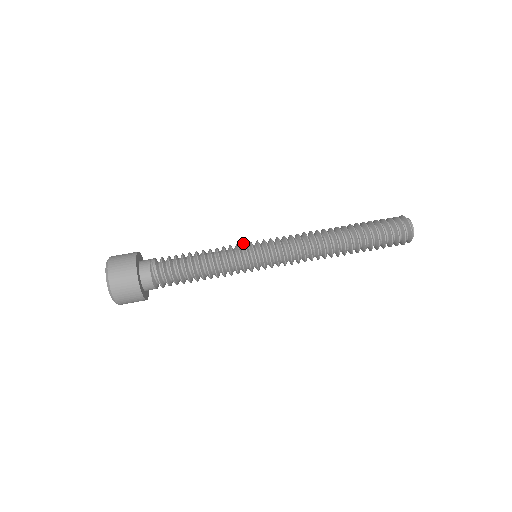
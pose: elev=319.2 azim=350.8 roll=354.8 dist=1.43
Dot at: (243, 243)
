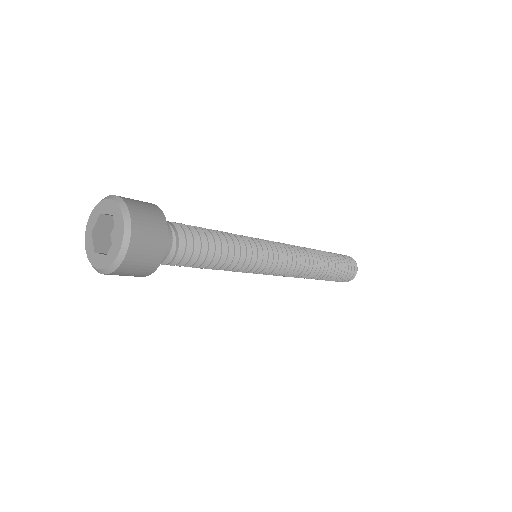
Dot at: (258, 241)
